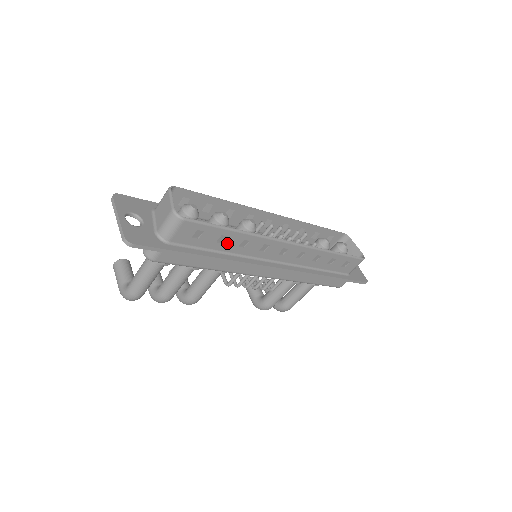
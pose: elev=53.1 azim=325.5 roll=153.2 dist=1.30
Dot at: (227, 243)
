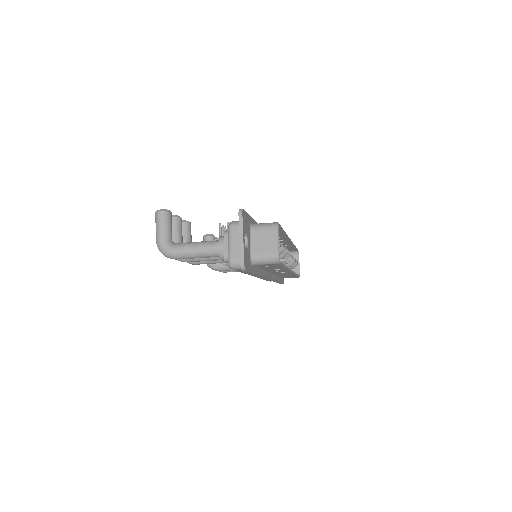
Dot at: (272, 268)
